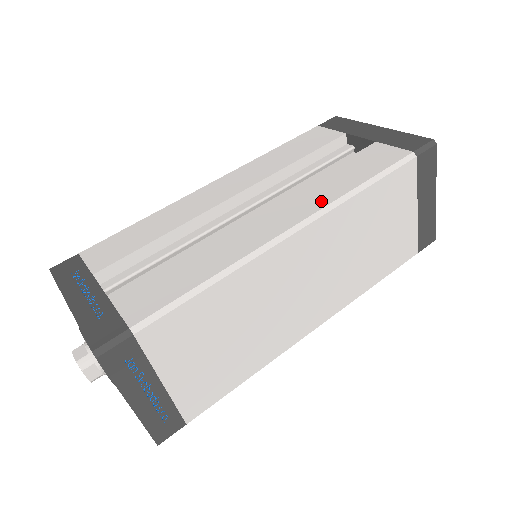
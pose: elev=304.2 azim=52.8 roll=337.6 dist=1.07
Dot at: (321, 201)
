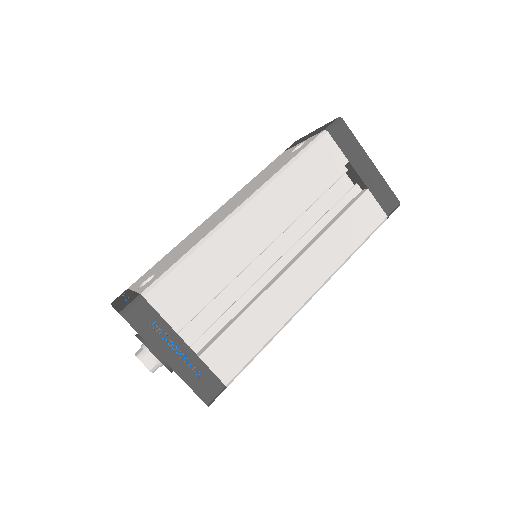
Dot at: (331, 266)
